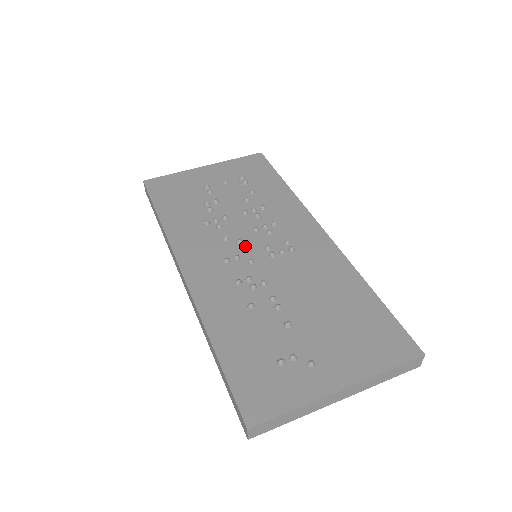
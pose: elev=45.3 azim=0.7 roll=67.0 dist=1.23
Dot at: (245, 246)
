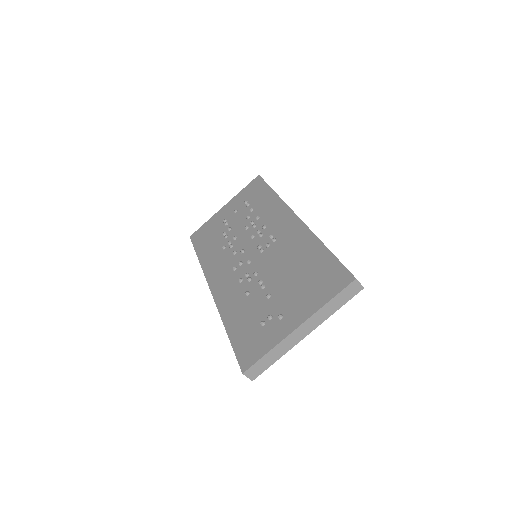
Dot at: (246, 253)
